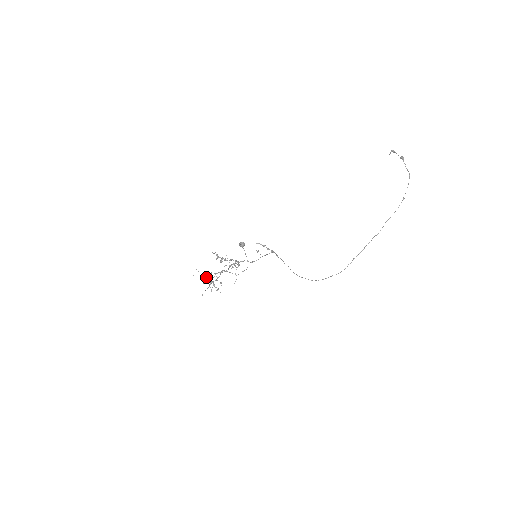
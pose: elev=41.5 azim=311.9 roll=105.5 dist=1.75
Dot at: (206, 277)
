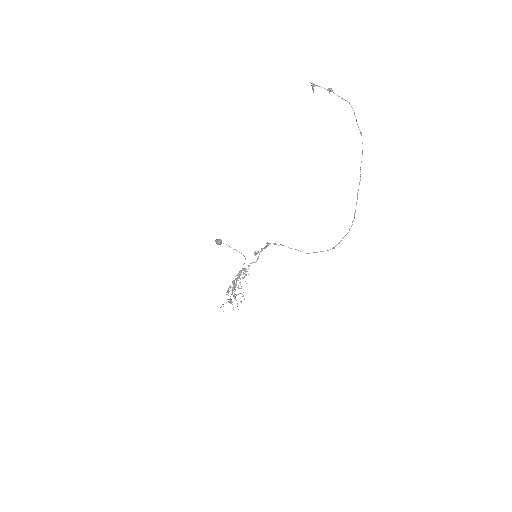
Dot at: (231, 301)
